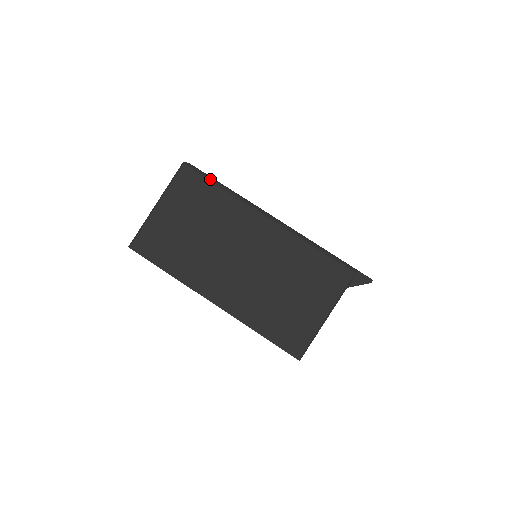
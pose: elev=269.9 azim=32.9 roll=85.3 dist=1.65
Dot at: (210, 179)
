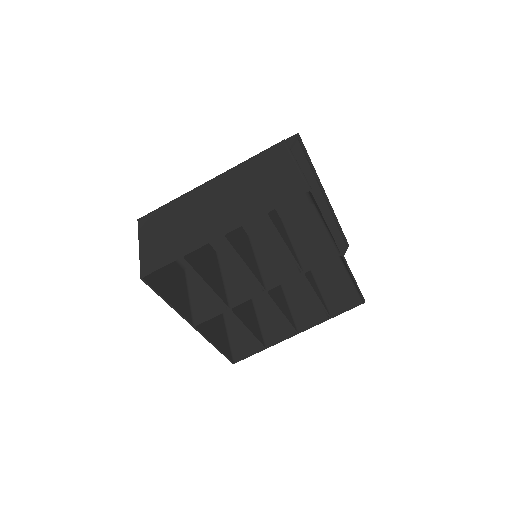
Dot at: (160, 207)
